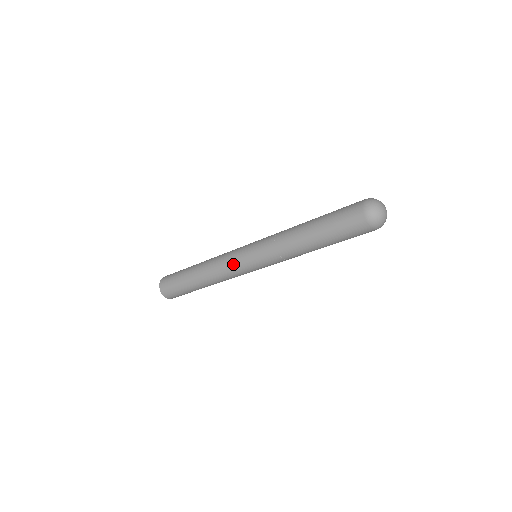
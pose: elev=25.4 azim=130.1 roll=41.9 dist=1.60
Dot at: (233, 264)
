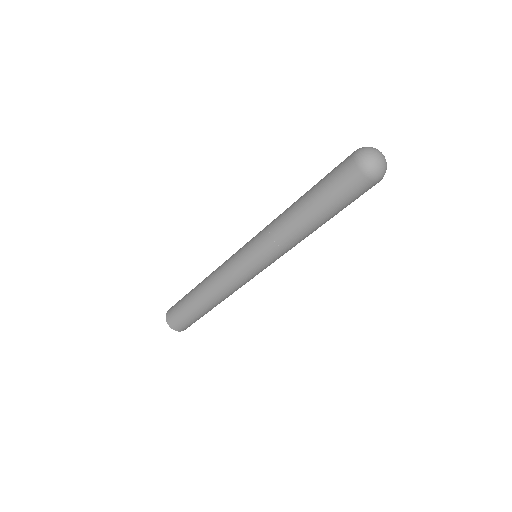
Dot at: (238, 277)
